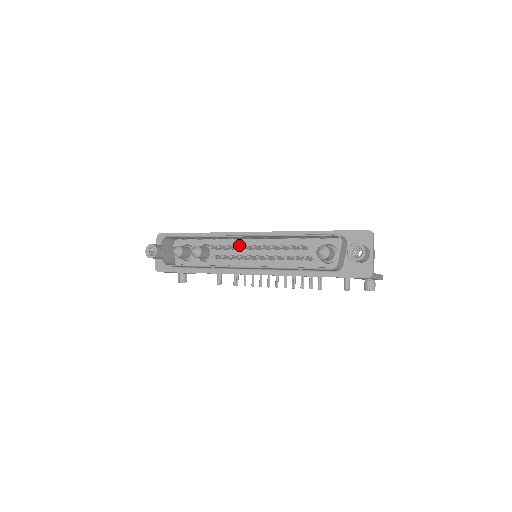
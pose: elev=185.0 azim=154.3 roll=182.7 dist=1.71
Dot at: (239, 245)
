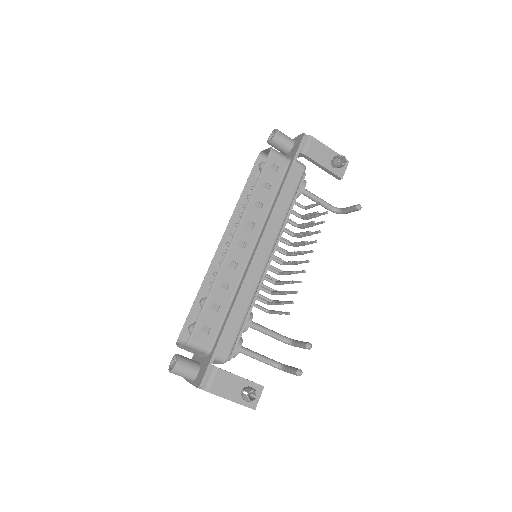
Dot at: occluded
